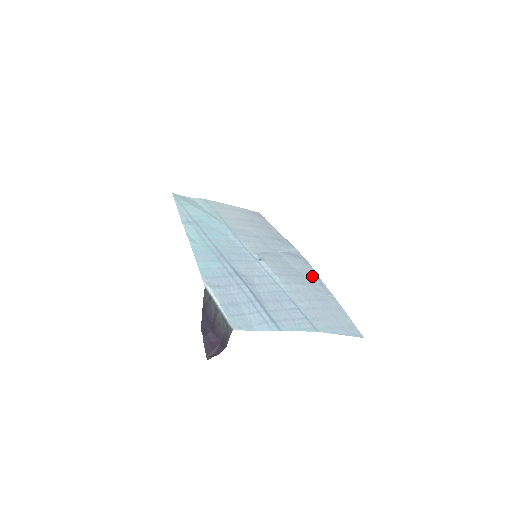
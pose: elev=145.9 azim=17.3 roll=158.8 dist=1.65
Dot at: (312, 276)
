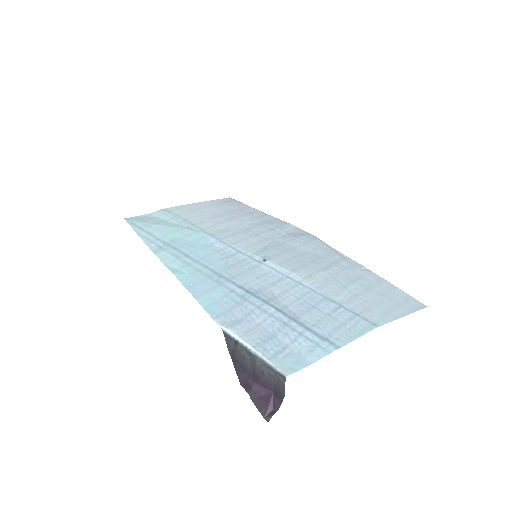
Dot at: (329, 253)
